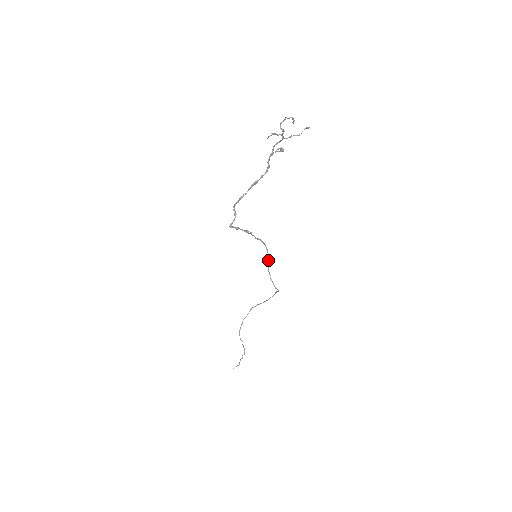
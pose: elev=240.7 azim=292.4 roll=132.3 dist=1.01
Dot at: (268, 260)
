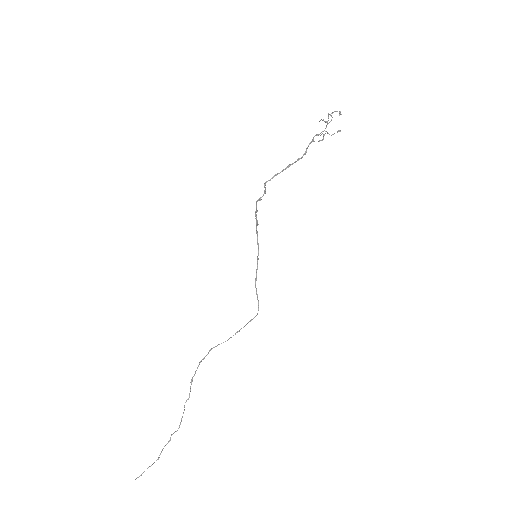
Dot at: (256, 273)
